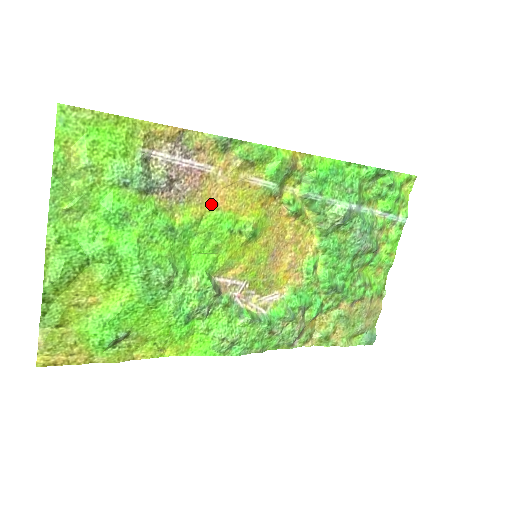
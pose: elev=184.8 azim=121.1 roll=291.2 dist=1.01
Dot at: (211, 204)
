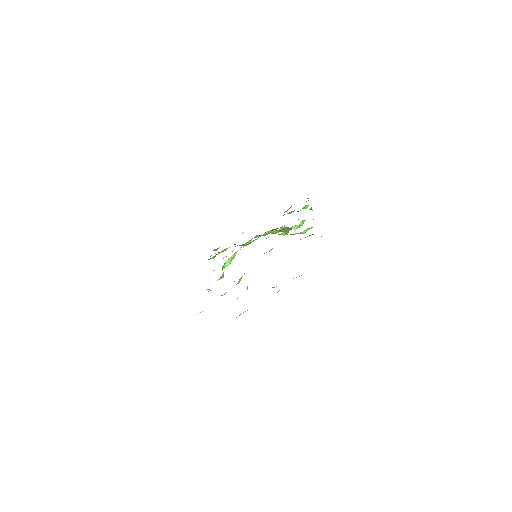
Dot at: occluded
